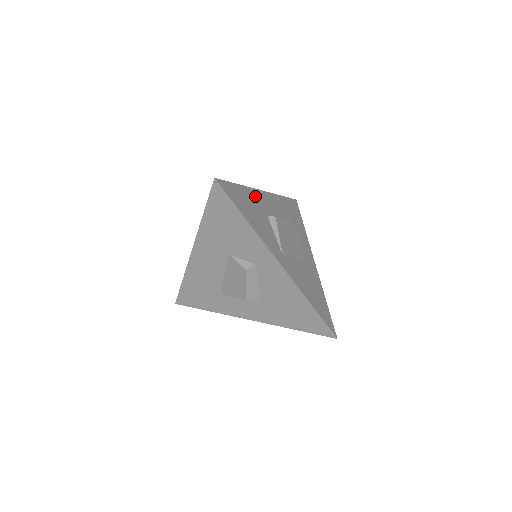
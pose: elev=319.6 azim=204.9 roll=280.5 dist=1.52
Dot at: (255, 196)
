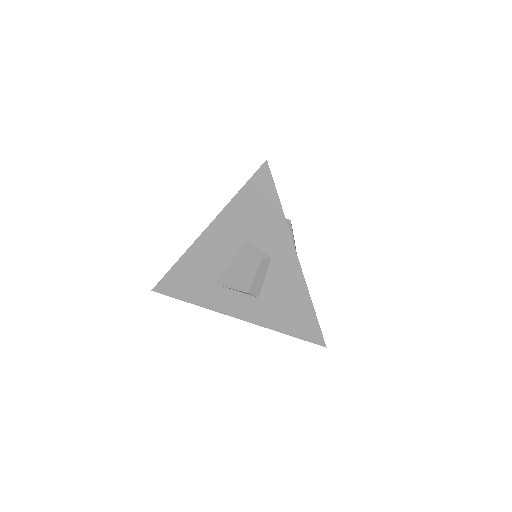
Dot at: occluded
